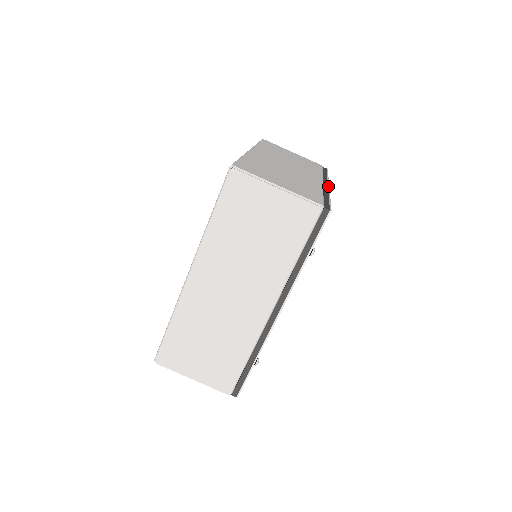
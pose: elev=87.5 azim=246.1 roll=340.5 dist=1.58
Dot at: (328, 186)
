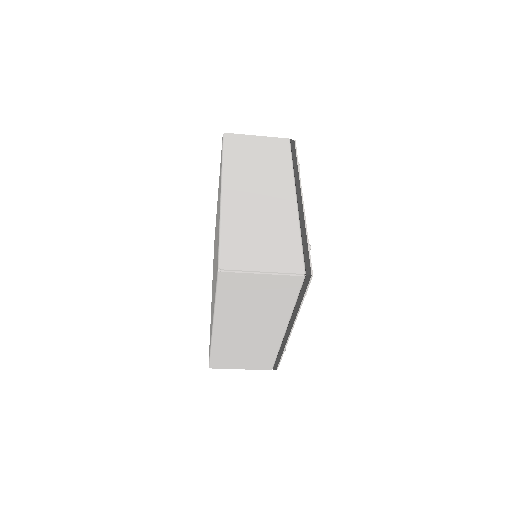
Dot at: (290, 333)
